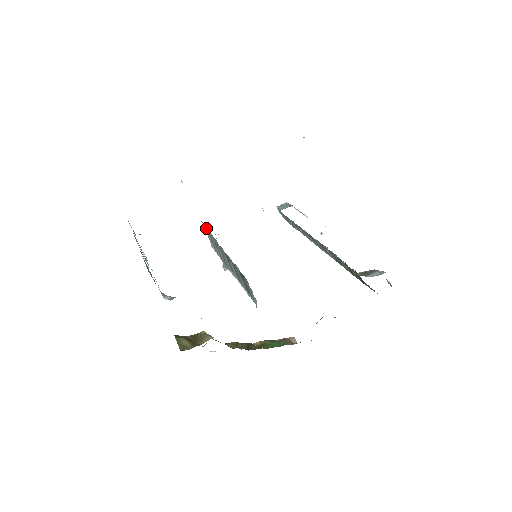
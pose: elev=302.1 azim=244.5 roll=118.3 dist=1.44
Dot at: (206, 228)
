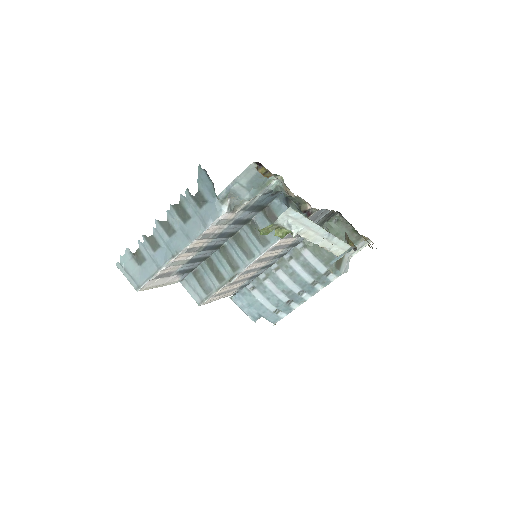
Dot at: (190, 279)
